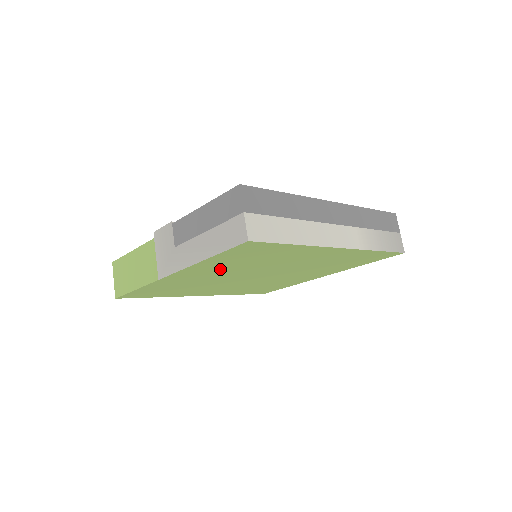
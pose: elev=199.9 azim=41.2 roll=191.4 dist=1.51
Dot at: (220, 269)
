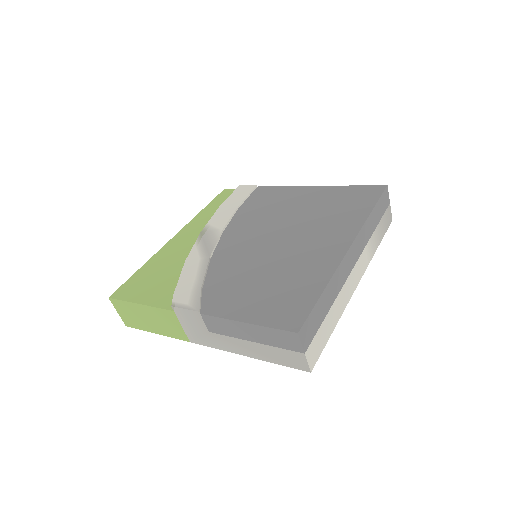
Dot at: occluded
